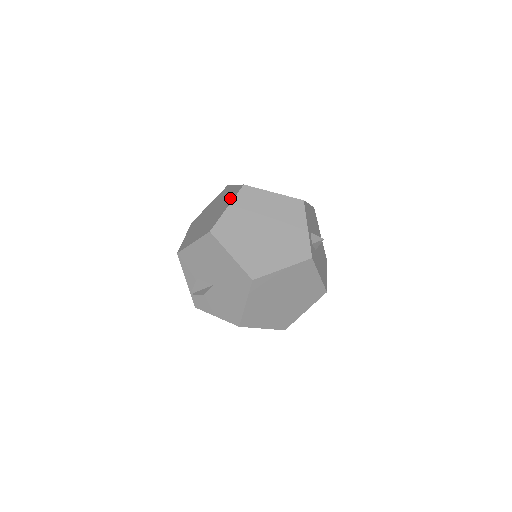
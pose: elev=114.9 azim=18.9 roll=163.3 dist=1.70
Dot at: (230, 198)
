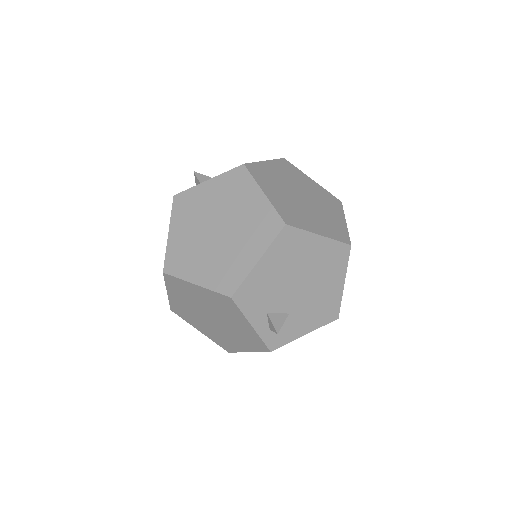
Dot at: occluded
